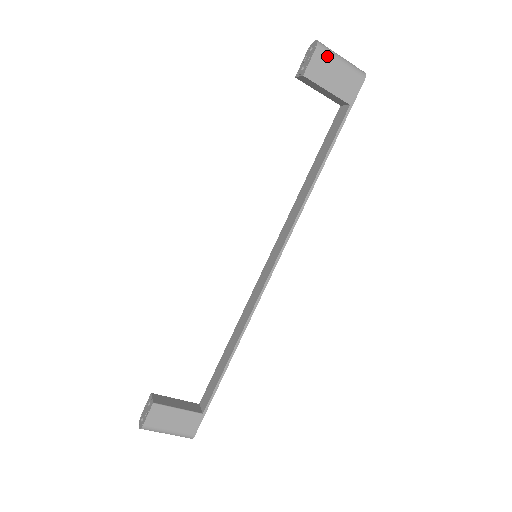
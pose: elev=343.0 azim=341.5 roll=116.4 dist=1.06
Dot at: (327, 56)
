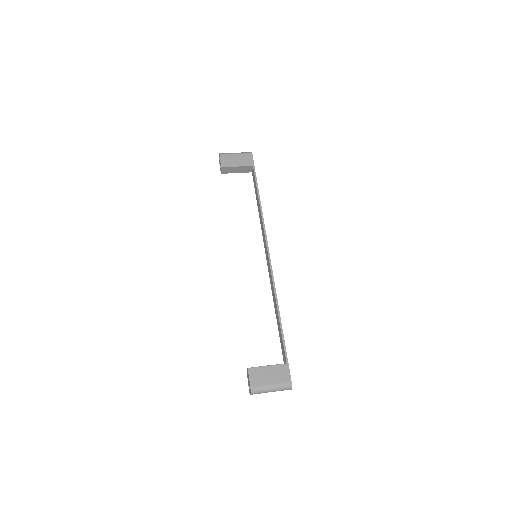
Dot at: (227, 155)
